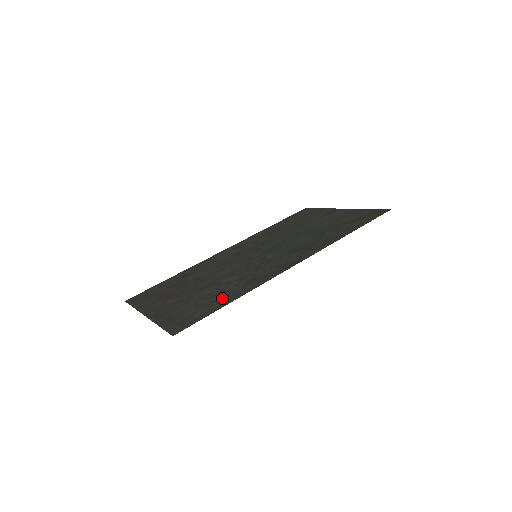
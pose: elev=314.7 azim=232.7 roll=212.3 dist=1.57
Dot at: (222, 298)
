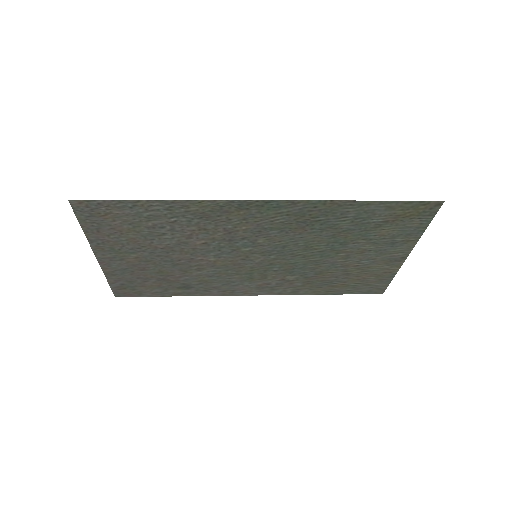
Dot at: (157, 215)
